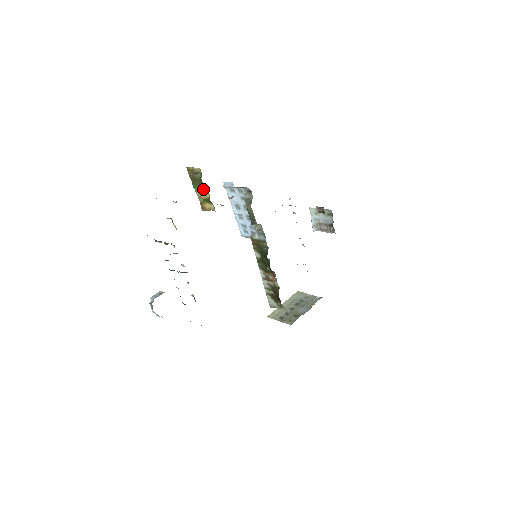
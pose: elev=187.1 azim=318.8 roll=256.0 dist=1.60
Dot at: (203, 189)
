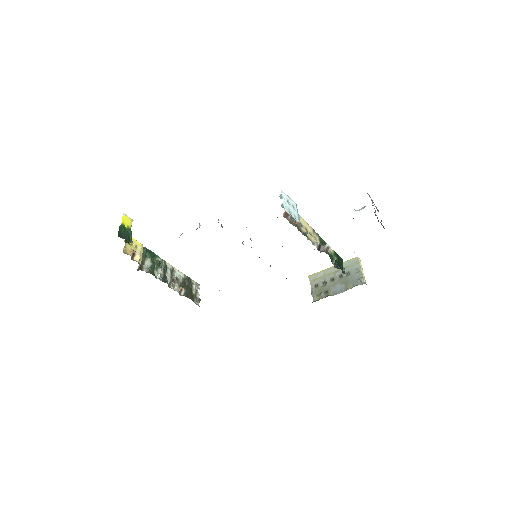
Dot at: occluded
